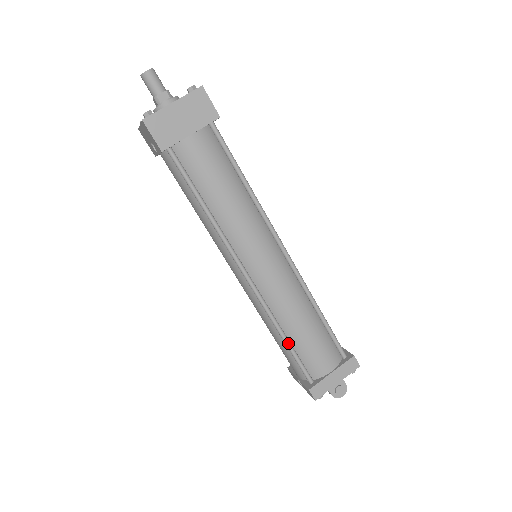
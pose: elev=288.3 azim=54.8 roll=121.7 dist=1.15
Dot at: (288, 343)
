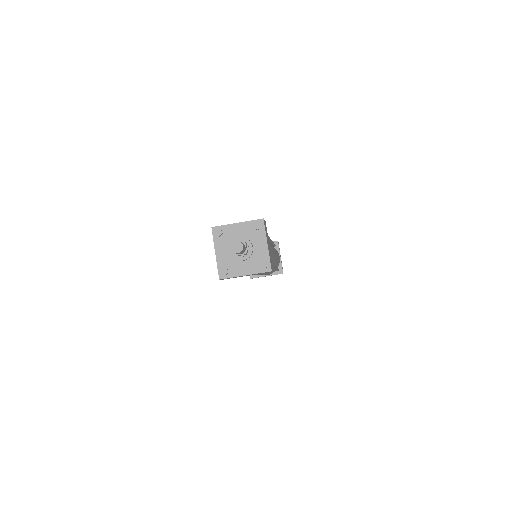
Dot at: occluded
